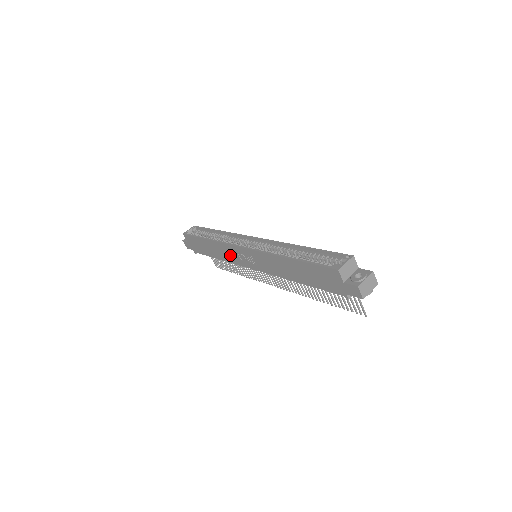
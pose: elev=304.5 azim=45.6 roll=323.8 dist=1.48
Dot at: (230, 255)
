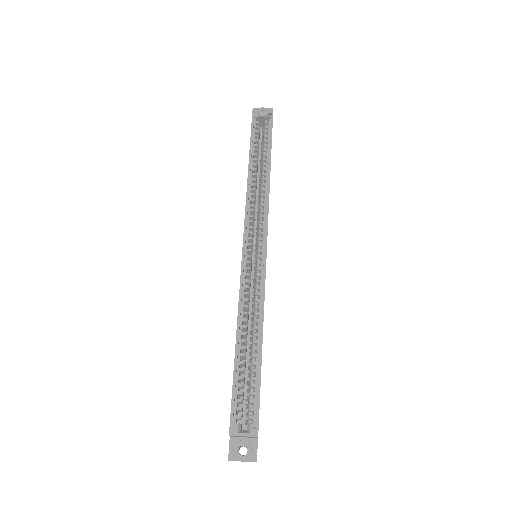
Dot at: occluded
